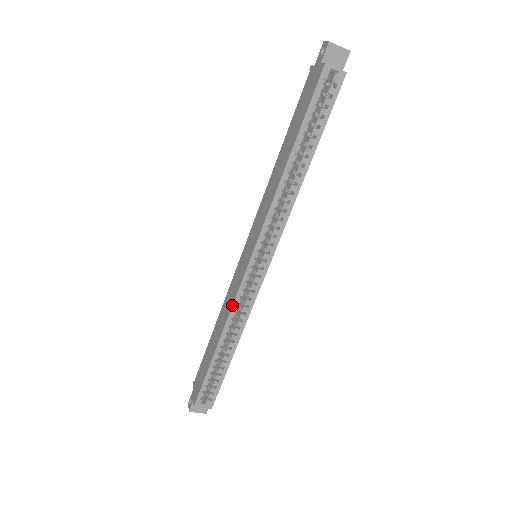
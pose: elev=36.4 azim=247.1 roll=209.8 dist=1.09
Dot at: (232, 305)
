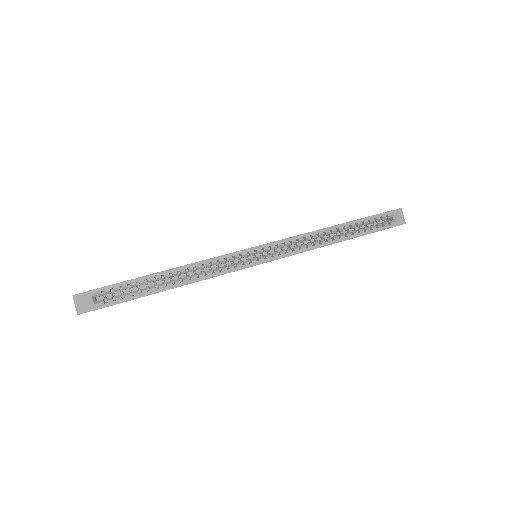
Dot at: (215, 257)
